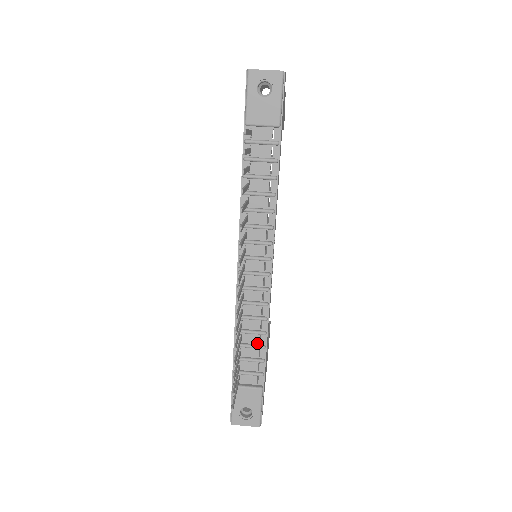
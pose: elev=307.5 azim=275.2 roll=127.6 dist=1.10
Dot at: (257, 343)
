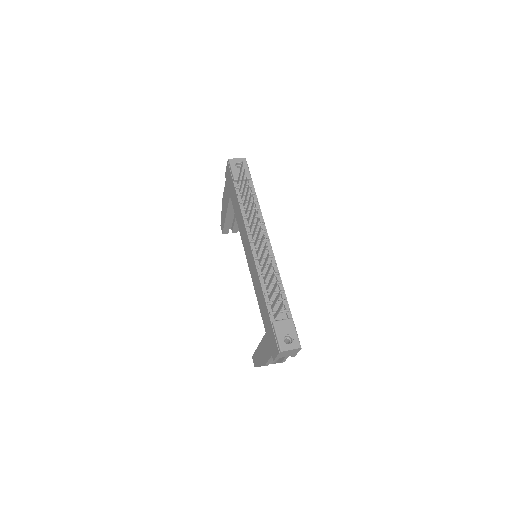
Dot at: (278, 290)
